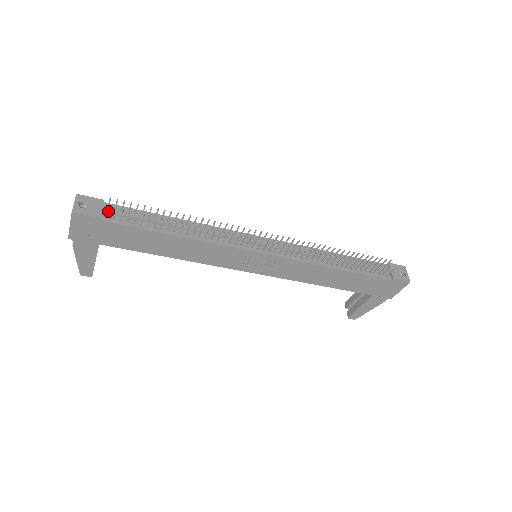
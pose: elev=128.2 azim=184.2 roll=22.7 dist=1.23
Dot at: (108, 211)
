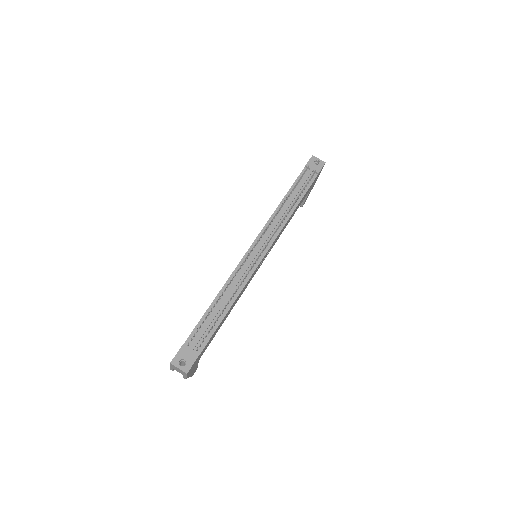
Dot at: occluded
